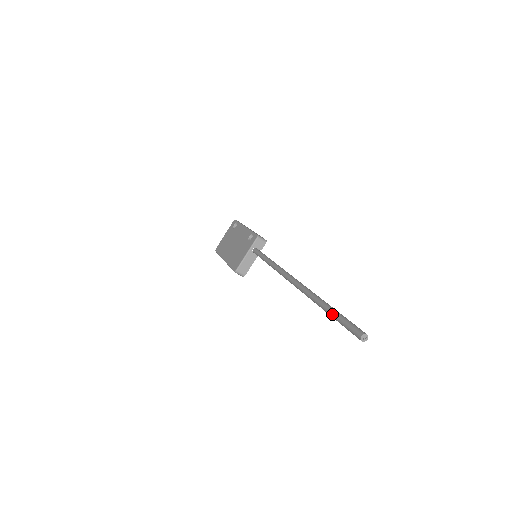
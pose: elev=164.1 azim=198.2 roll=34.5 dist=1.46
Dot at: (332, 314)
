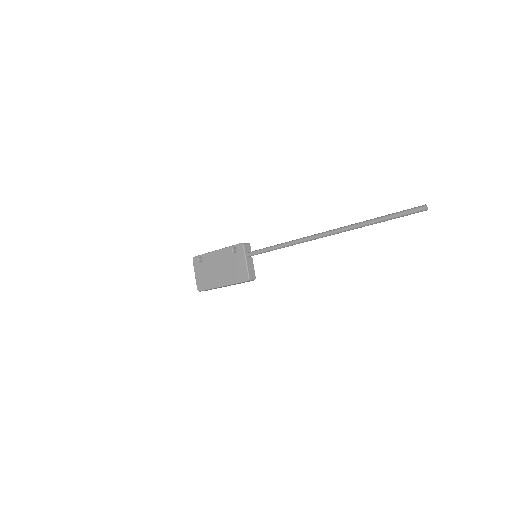
Dot at: (387, 218)
